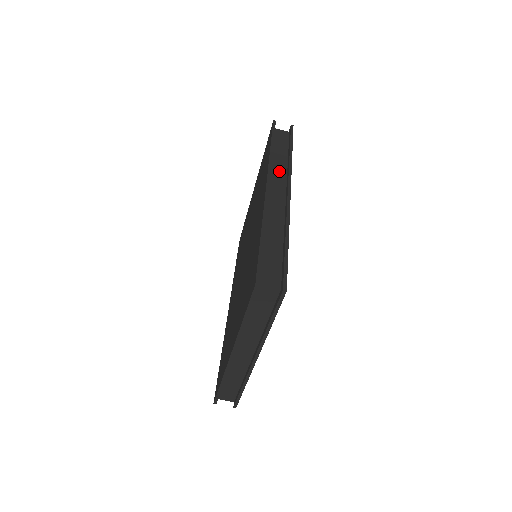
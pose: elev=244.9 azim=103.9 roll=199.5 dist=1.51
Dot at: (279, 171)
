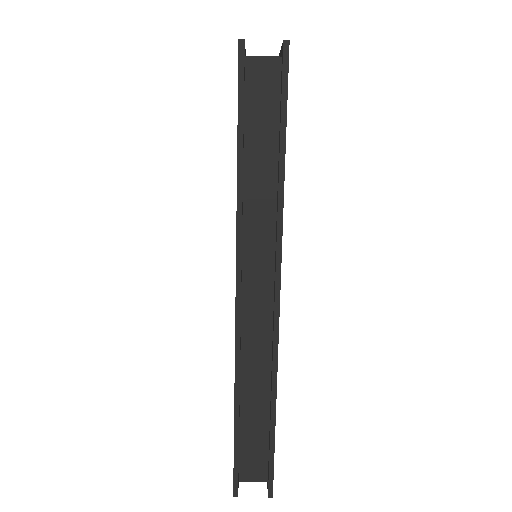
Dot at: (260, 229)
